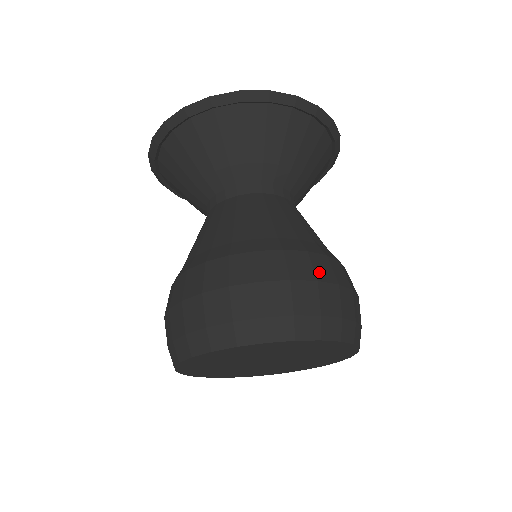
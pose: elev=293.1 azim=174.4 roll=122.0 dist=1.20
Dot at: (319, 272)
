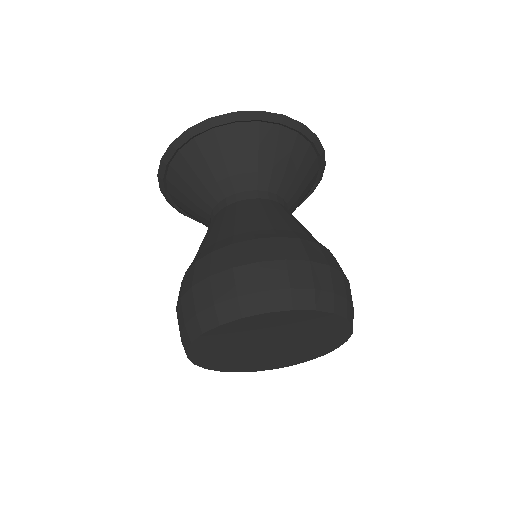
Dot at: (311, 254)
